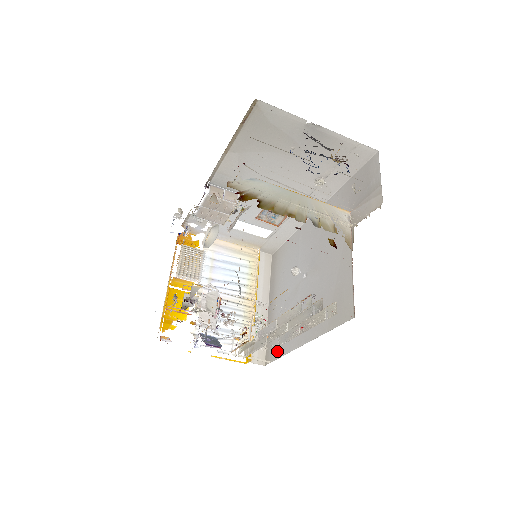
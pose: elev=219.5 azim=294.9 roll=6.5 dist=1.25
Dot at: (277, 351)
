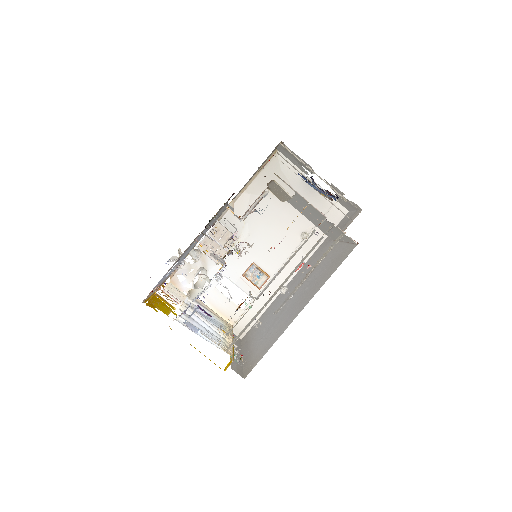
Dot at: (264, 352)
